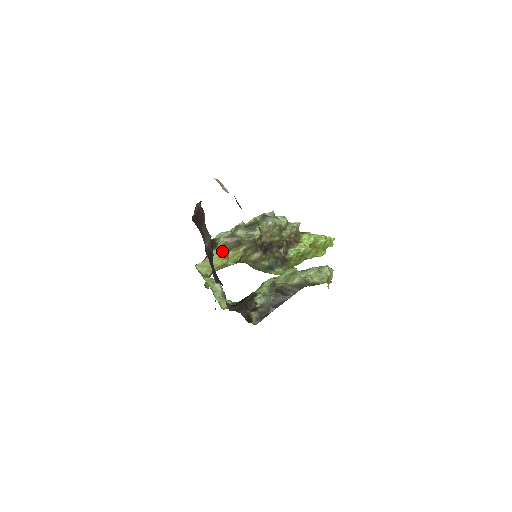
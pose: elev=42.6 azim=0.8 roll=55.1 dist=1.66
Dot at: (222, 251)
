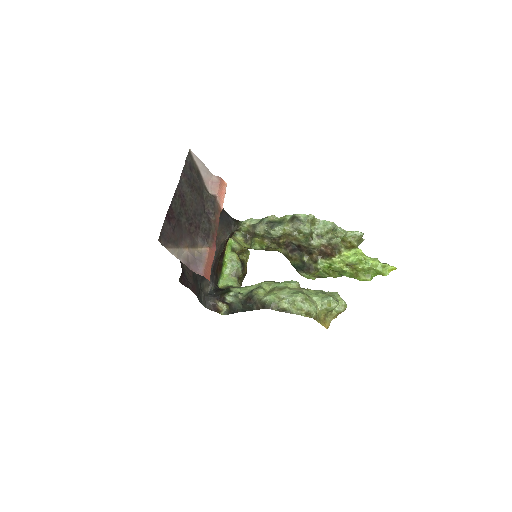
Dot at: (247, 236)
